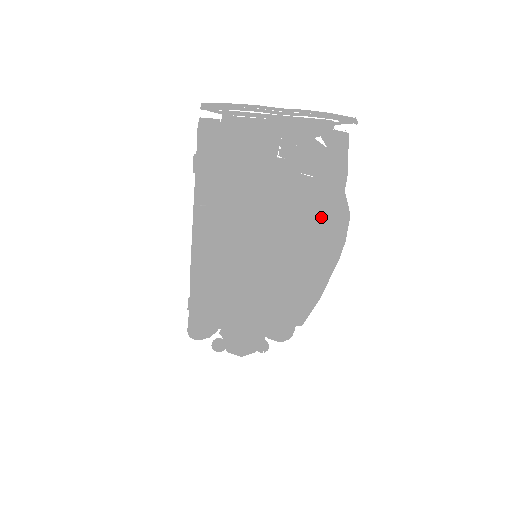
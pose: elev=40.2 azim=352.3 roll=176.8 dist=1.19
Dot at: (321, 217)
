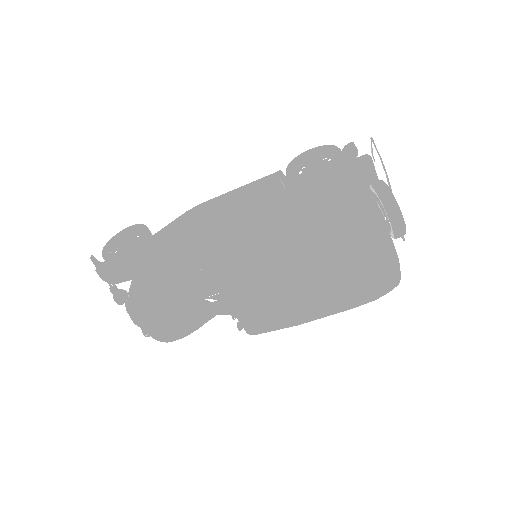
Dot at: (394, 272)
